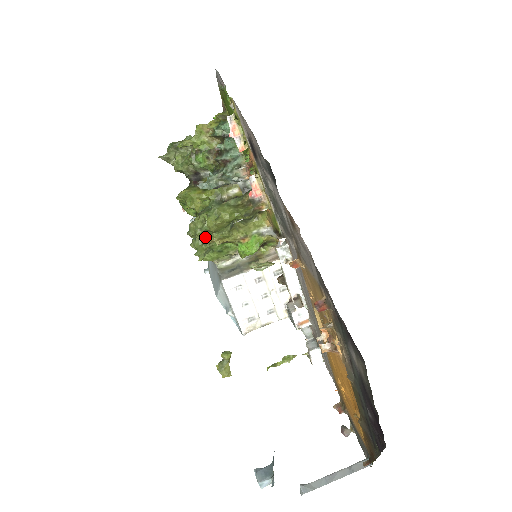
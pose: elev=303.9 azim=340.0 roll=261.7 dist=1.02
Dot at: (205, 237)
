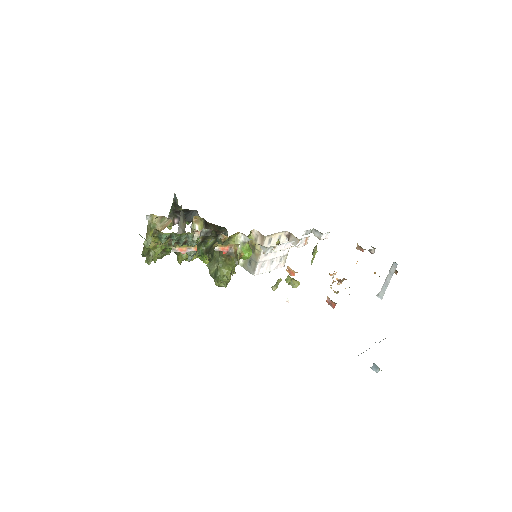
Dot at: occluded
